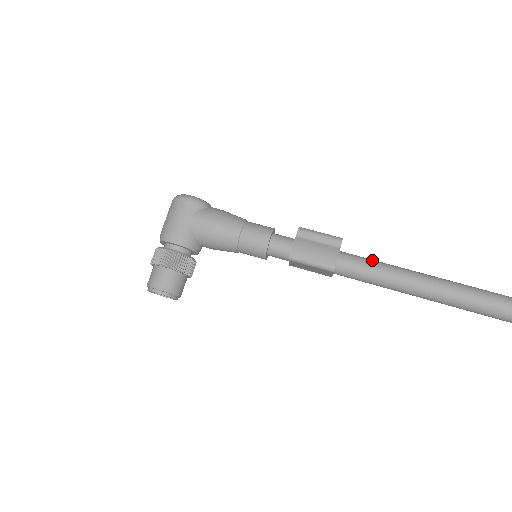
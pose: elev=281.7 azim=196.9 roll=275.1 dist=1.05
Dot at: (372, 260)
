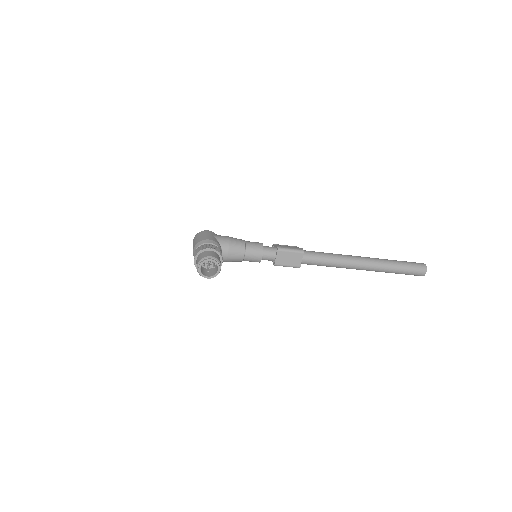
Dot at: occluded
